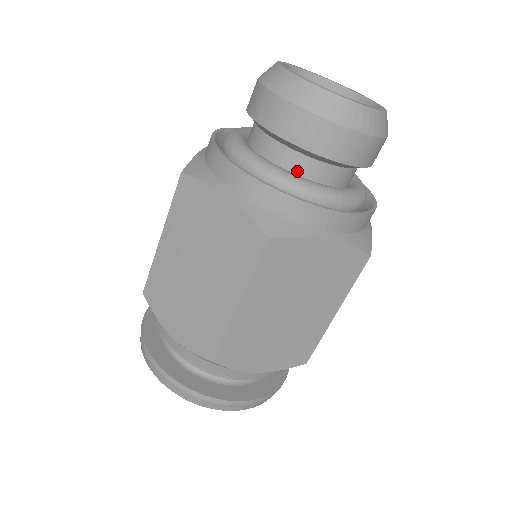
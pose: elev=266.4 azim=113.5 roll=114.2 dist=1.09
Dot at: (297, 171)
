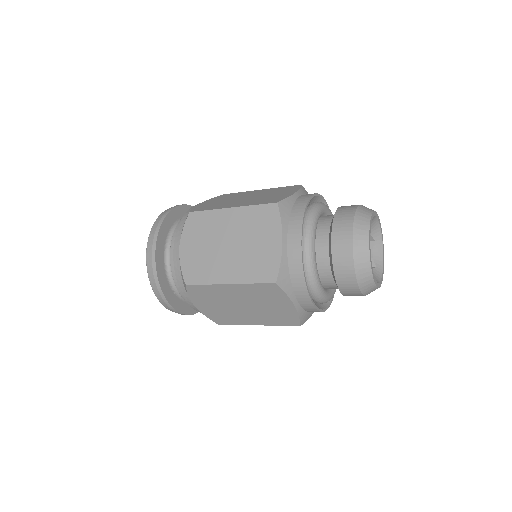
Dot at: (320, 266)
